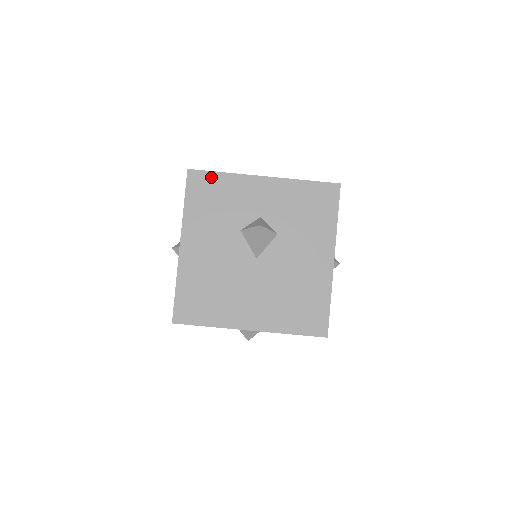
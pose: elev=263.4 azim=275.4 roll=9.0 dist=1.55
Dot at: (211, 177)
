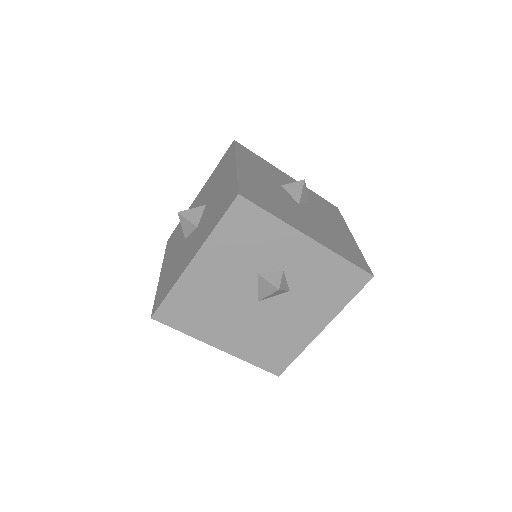
Dot at: (258, 214)
